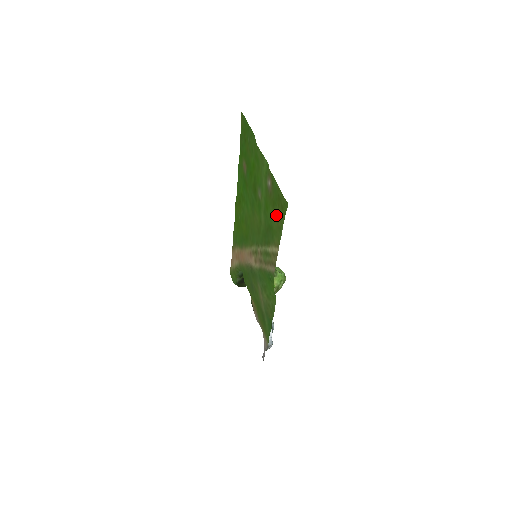
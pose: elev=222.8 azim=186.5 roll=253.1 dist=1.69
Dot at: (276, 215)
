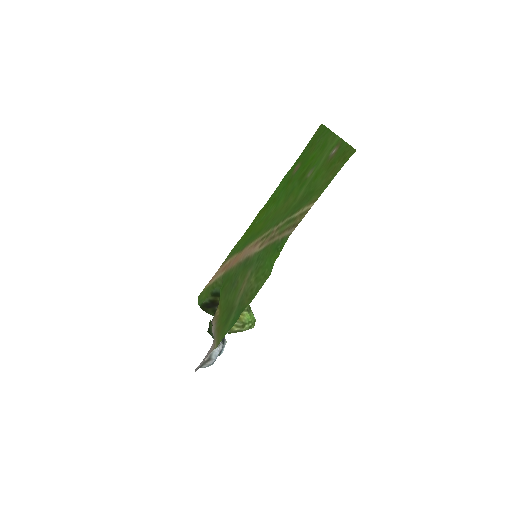
Dot at: (329, 172)
